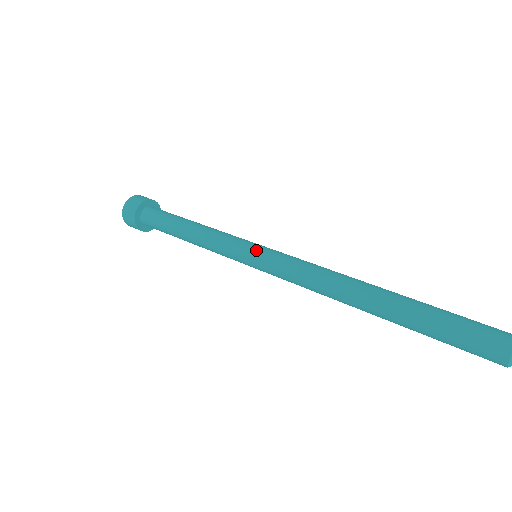
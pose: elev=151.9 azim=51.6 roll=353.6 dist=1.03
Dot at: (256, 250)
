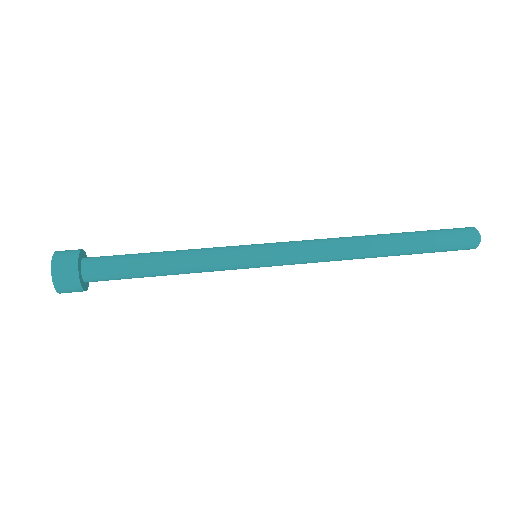
Dot at: (261, 247)
